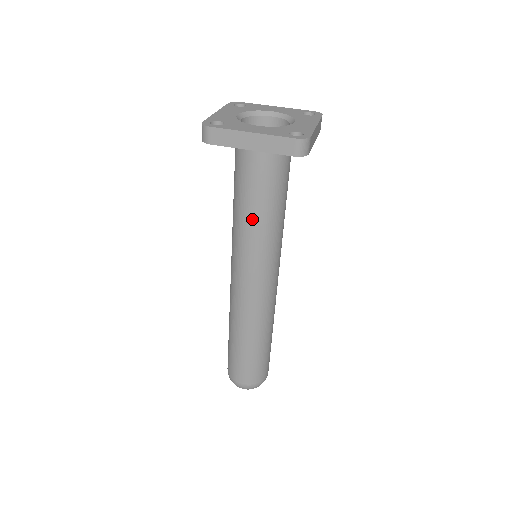
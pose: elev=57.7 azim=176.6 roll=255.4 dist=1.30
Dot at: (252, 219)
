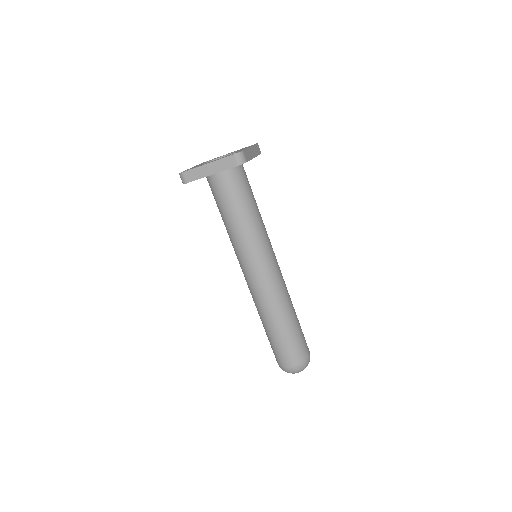
Dot at: (236, 224)
